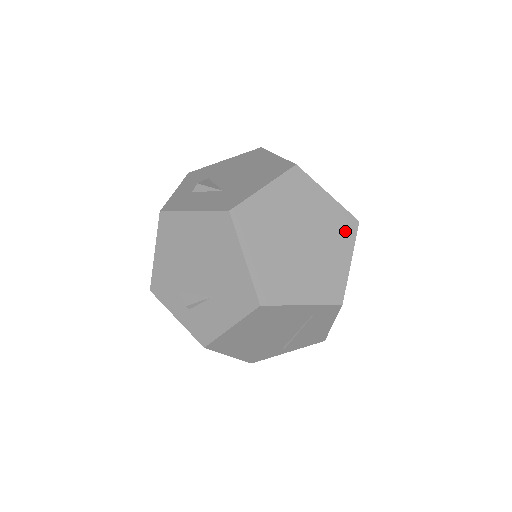
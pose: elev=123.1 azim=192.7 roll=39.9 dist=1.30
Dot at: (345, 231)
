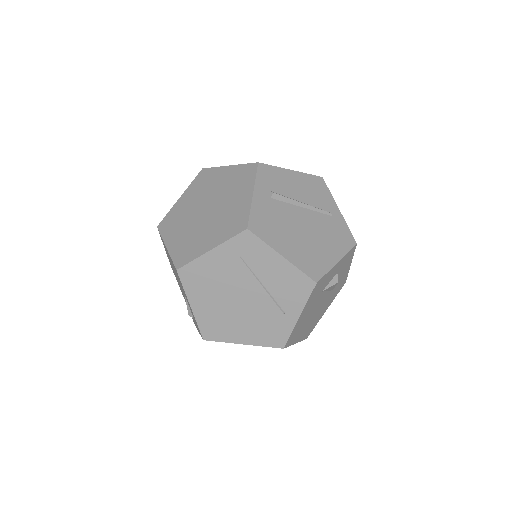
Dot at: (245, 178)
